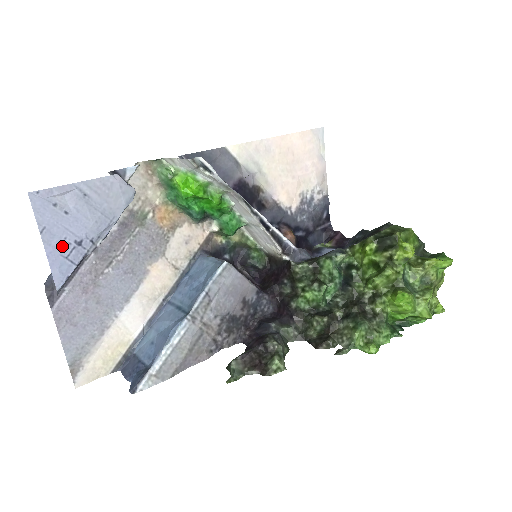
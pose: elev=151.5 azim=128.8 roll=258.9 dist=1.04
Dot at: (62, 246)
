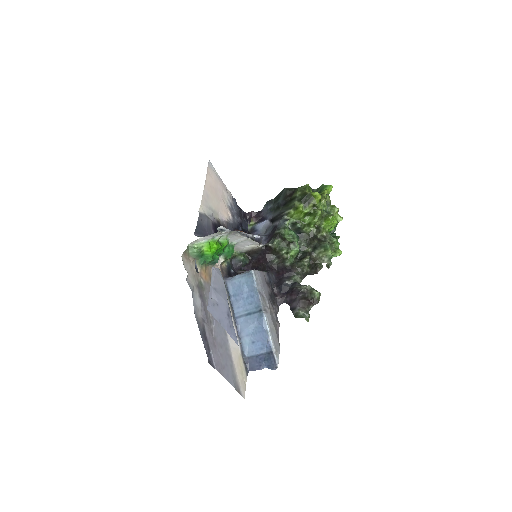
Dot at: (227, 322)
